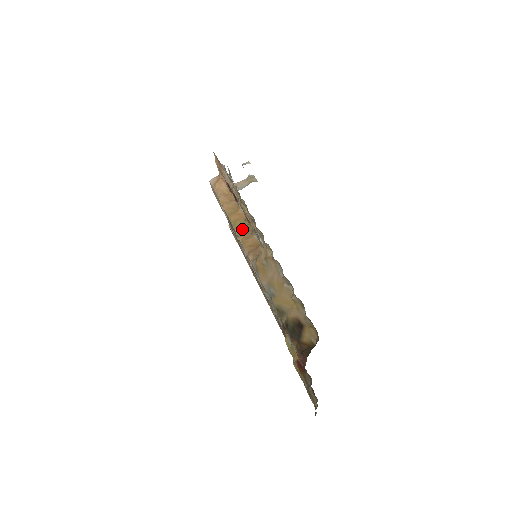
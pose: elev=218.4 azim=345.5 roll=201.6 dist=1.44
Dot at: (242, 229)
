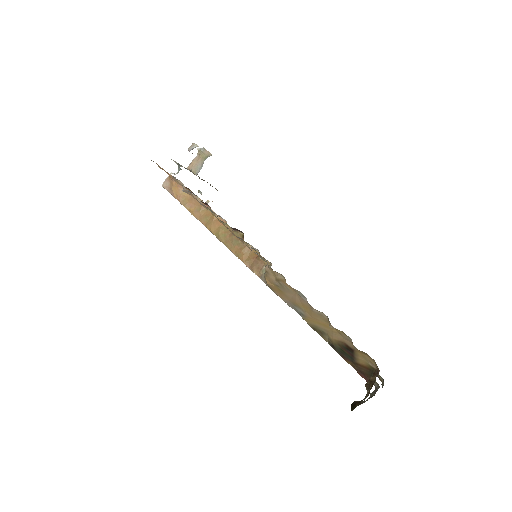
Dot at: (230, 240)
